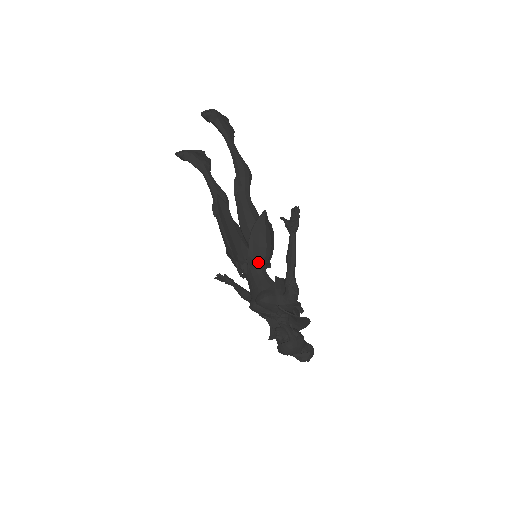
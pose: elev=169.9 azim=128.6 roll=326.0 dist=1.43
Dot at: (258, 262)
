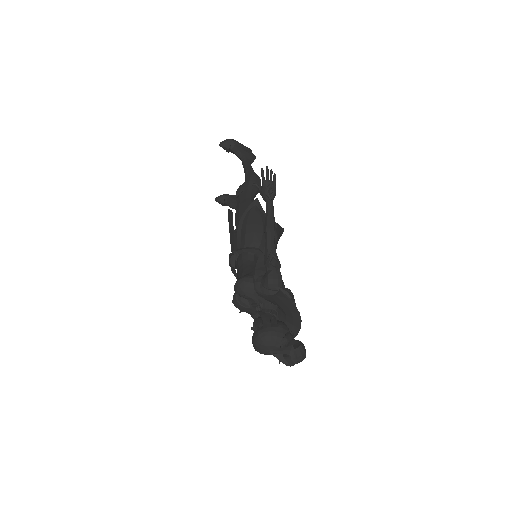
Dot at: (243, 249)
